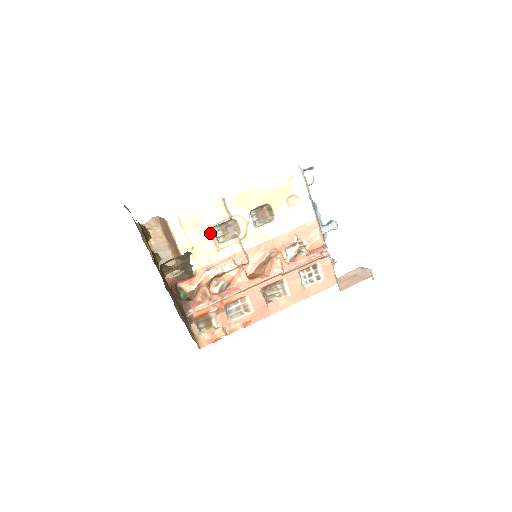
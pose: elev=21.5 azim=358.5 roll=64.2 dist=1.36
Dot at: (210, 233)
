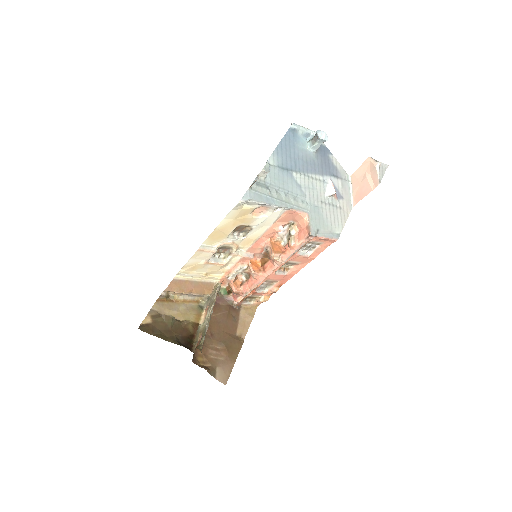
Dot at: (210, 264)
